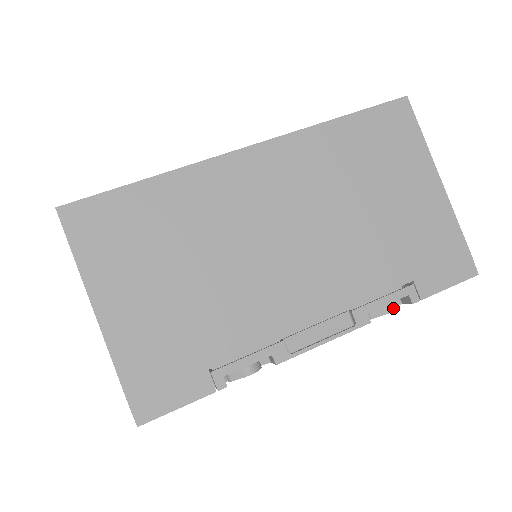
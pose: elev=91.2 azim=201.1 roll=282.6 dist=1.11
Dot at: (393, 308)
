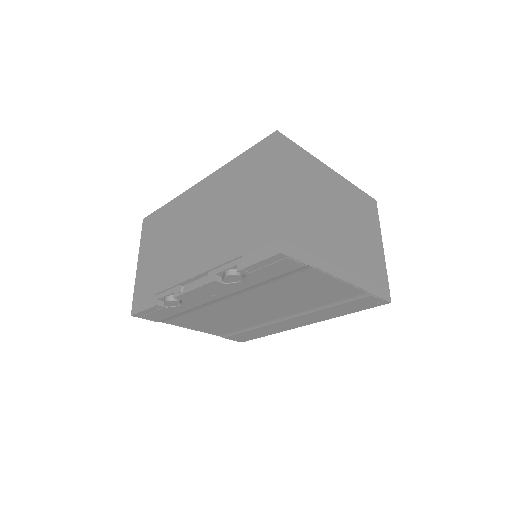
Dot at: (229, 273)
